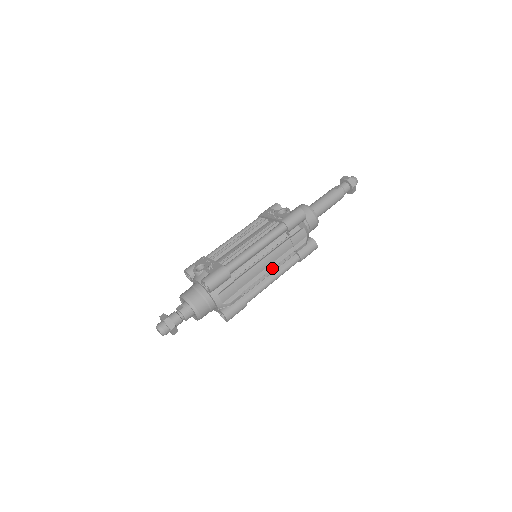
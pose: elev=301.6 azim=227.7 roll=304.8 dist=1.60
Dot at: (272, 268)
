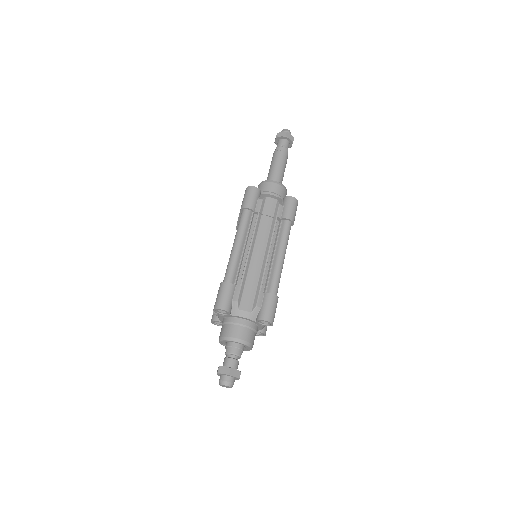
Dot at: (269, 248)
